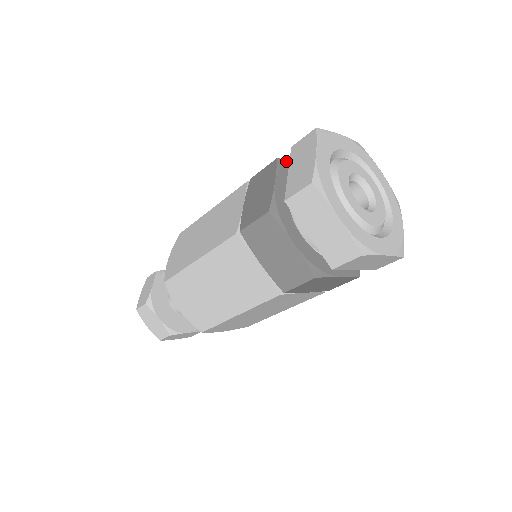
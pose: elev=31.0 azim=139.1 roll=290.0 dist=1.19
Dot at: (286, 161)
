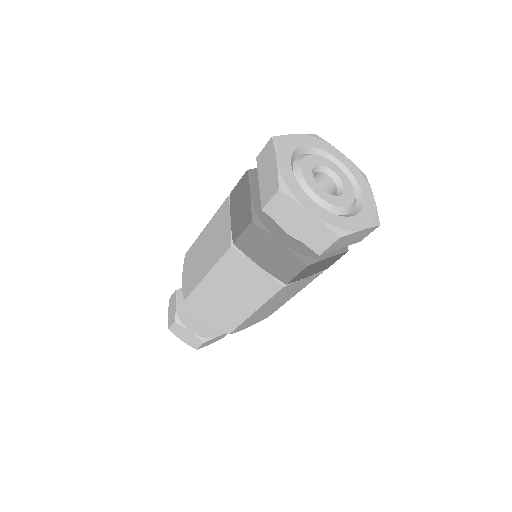
Dot at: (256, 170)
